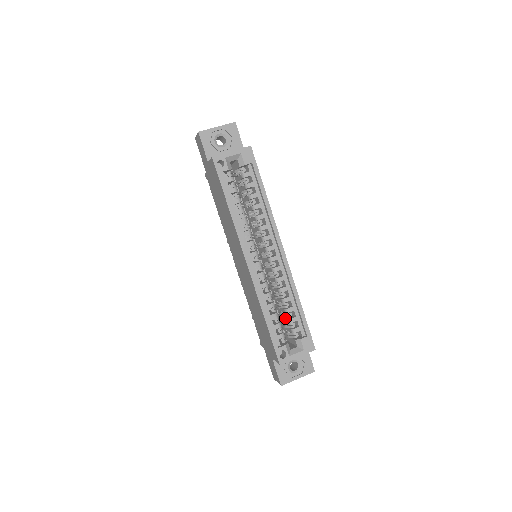
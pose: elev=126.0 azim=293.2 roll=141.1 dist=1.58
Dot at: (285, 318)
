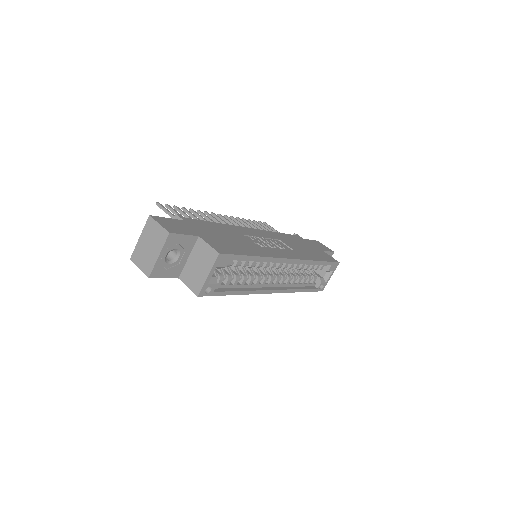
Dot at: occluded
